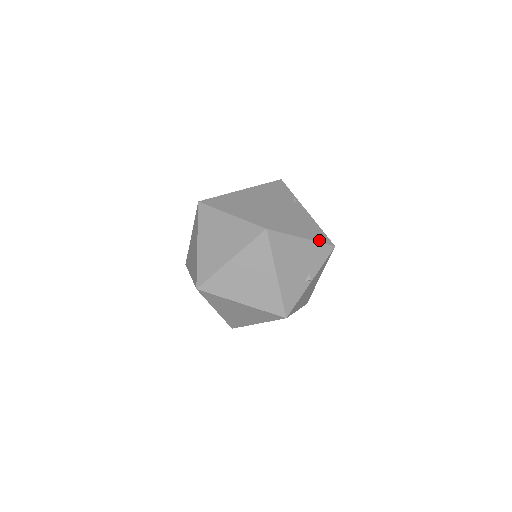
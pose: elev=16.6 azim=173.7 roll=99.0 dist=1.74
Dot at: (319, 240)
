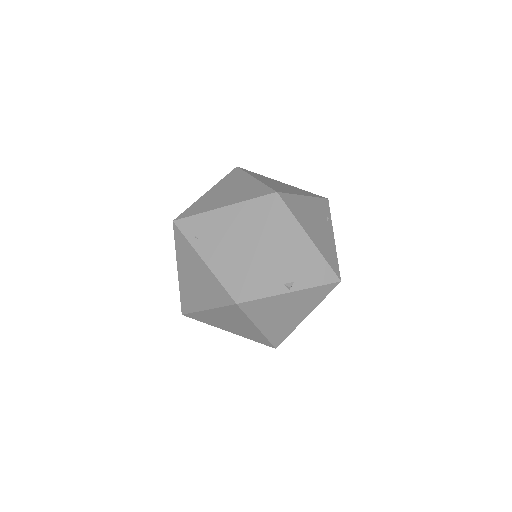
Dot at: (327, 258)
